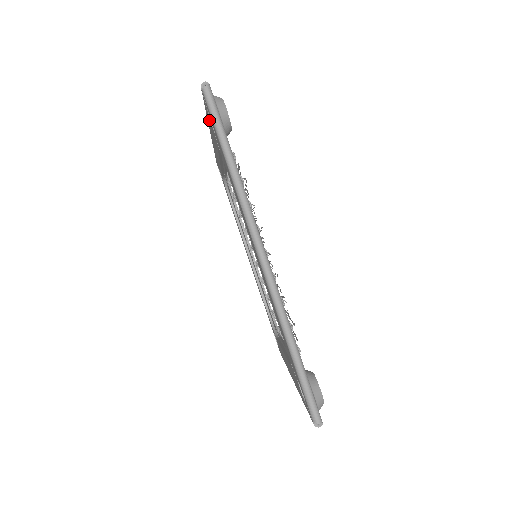
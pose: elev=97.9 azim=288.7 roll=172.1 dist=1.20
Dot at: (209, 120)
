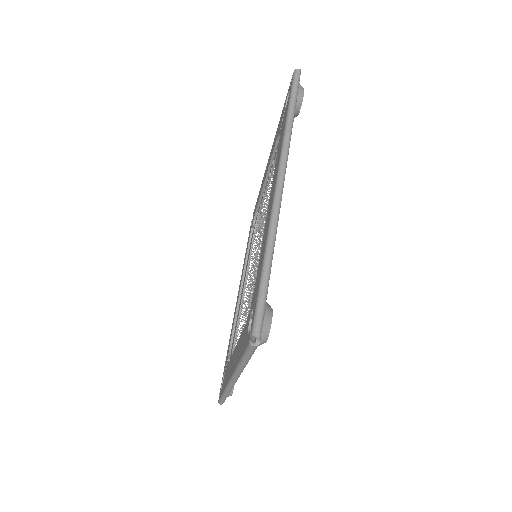
Dot at: (257, 288)
